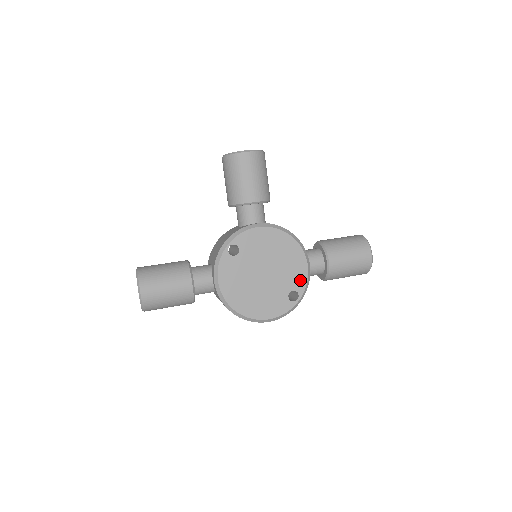
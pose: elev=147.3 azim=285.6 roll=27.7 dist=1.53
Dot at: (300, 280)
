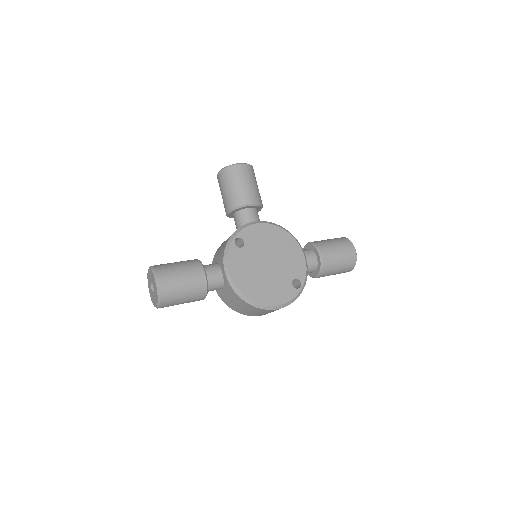
Dot at: (300, 269)
